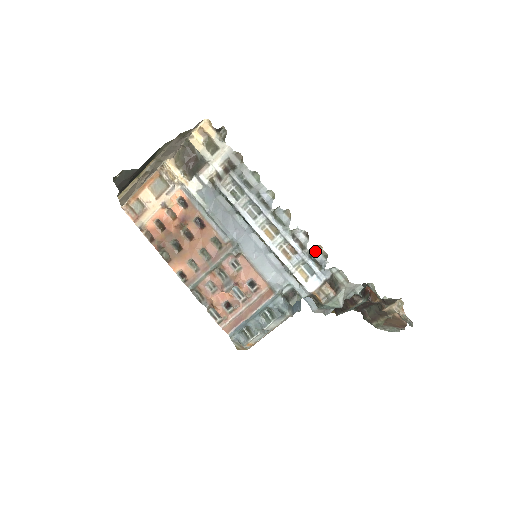
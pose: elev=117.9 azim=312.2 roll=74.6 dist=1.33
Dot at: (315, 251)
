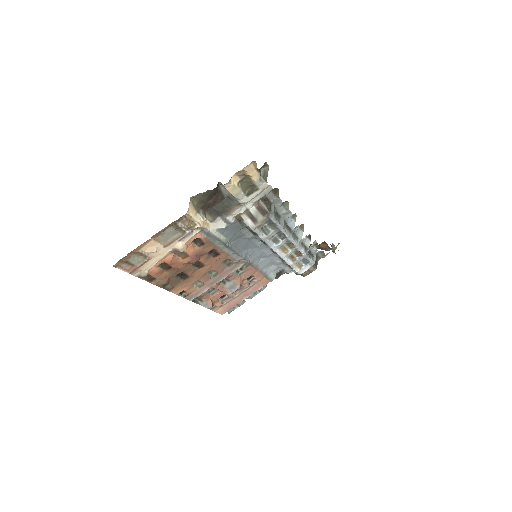
Dot at: (312, 247)
